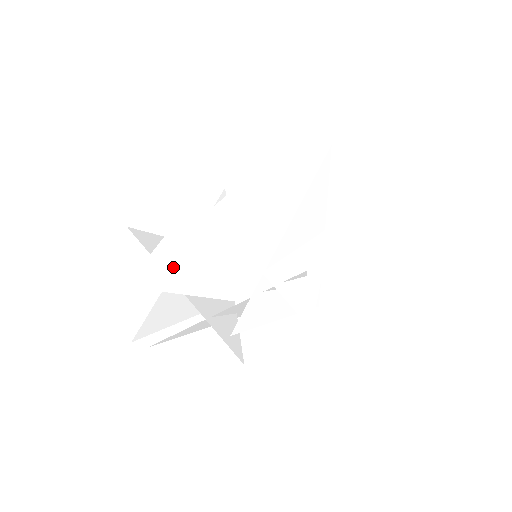
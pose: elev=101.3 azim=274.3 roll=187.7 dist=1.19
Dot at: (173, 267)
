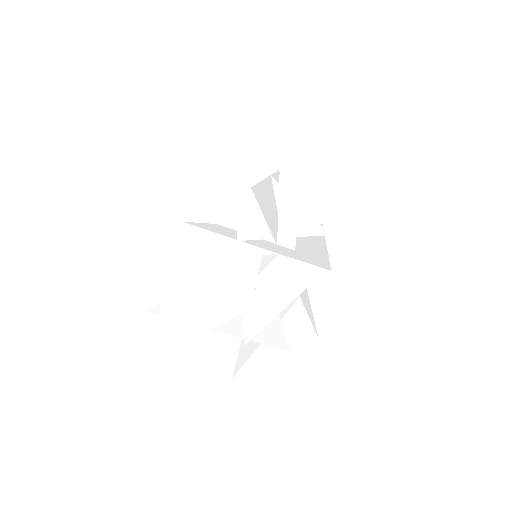
Dot at: (184, 319)
